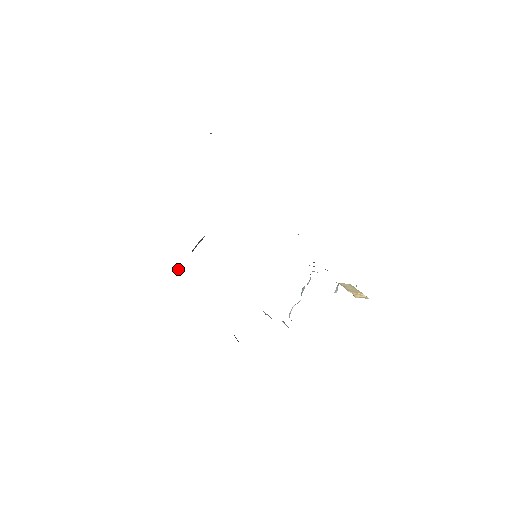
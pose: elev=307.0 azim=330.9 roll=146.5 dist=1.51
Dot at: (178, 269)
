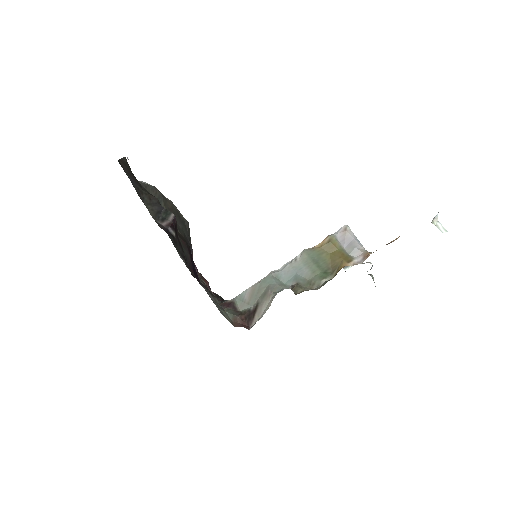
Dot at: occluded
